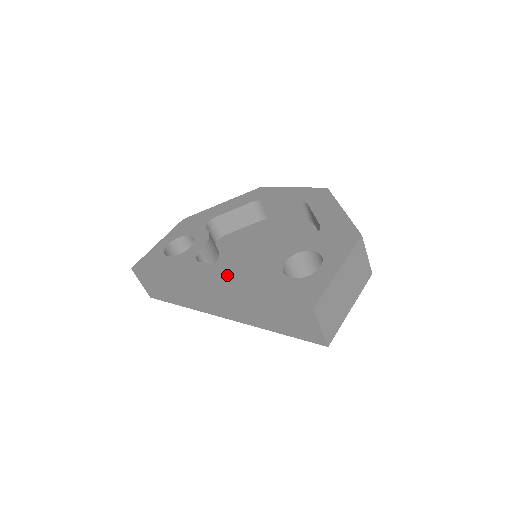
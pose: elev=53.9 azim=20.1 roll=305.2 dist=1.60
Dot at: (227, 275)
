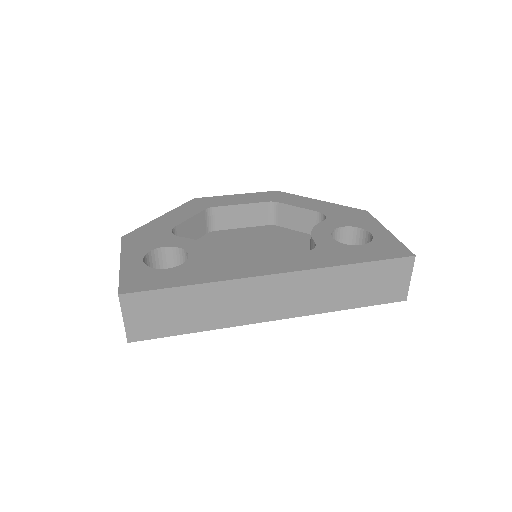
Dot at: (289, 260)
